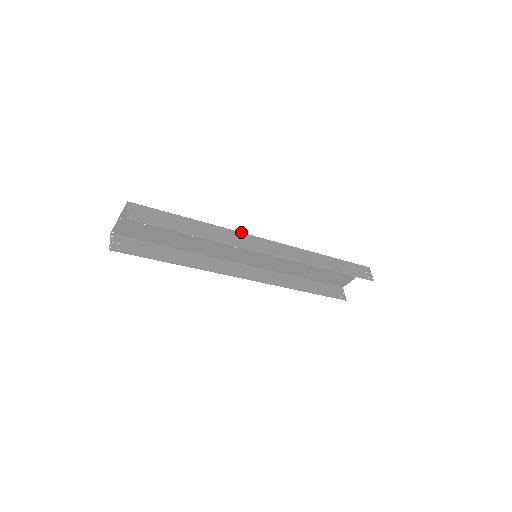
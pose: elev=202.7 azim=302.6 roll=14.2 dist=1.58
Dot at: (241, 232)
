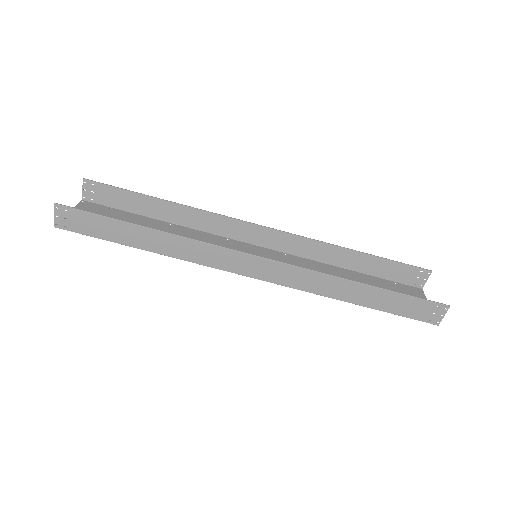
Dot at: (219, 236)
